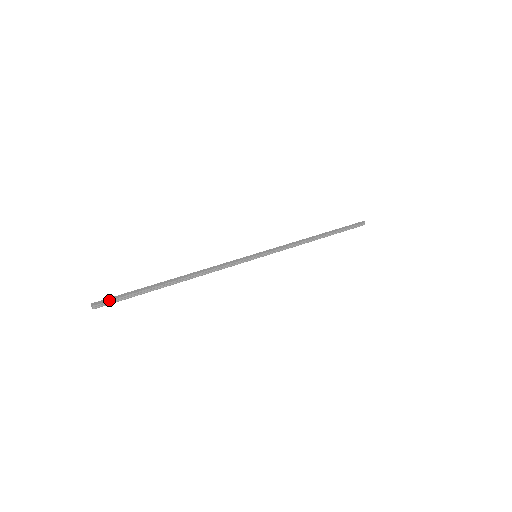
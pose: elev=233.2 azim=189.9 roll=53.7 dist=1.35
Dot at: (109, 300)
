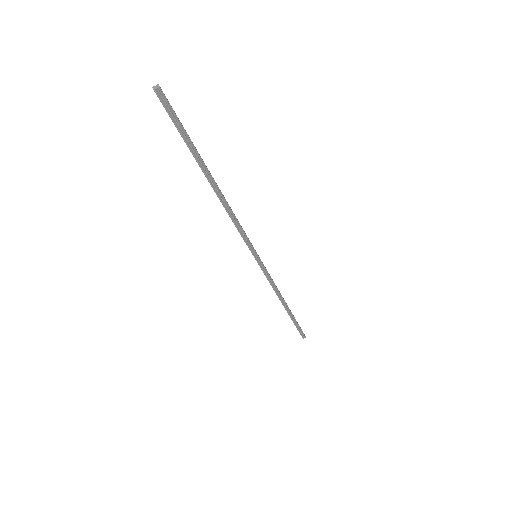
Dot at: occluded
